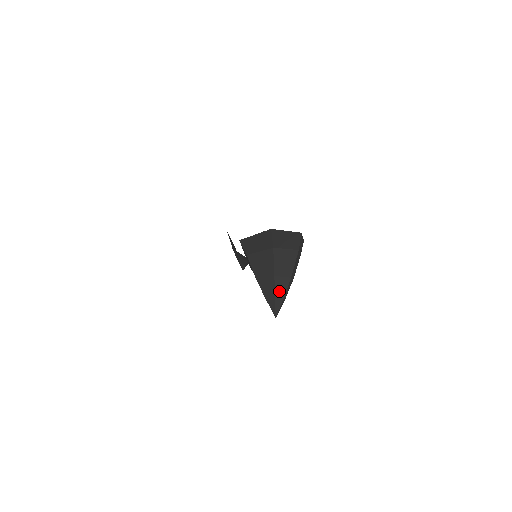
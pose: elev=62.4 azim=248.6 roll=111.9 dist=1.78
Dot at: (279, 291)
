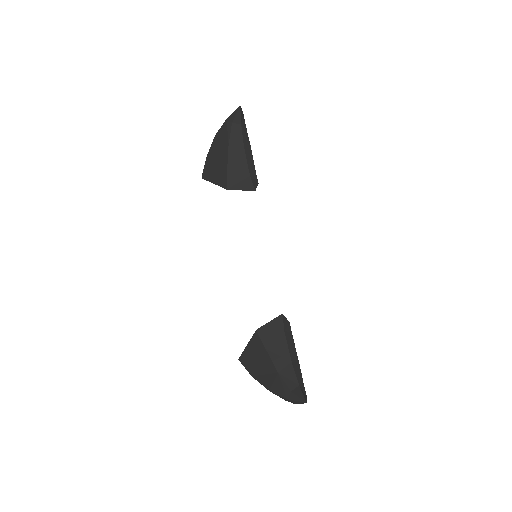
Dot at: occluded
